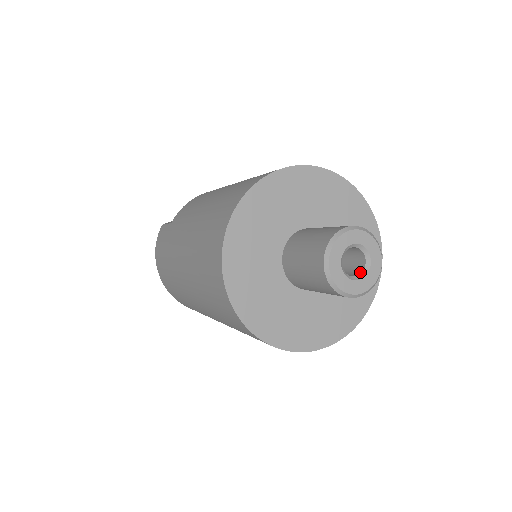
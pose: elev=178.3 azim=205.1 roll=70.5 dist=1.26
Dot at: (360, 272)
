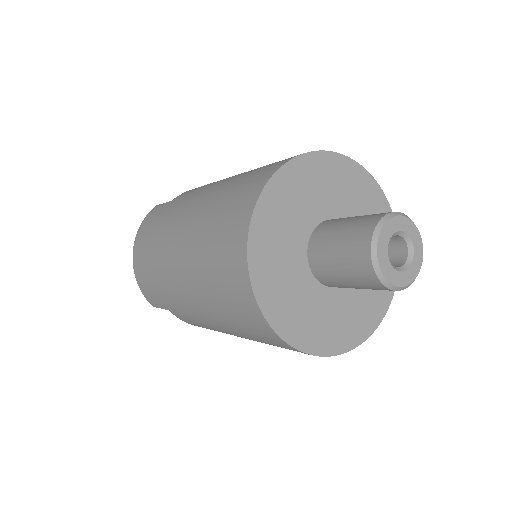
Dot at: (400, 266)
